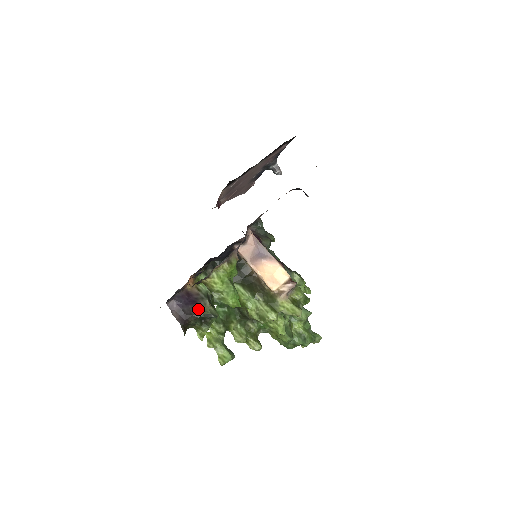
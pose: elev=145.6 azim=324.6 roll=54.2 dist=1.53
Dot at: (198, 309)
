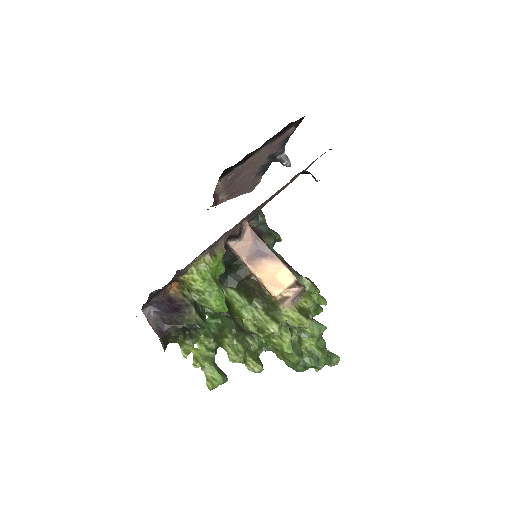
Dot at: (181, 318)
